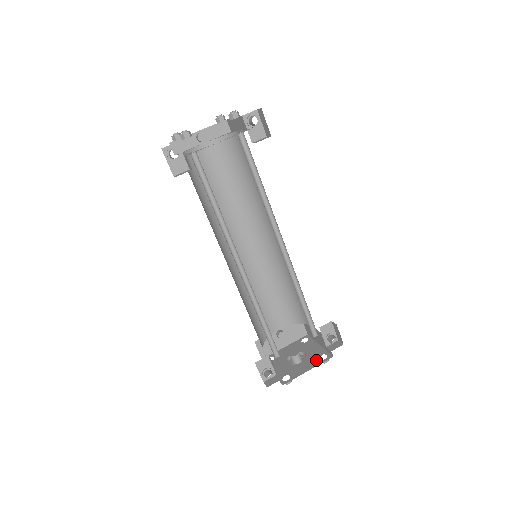
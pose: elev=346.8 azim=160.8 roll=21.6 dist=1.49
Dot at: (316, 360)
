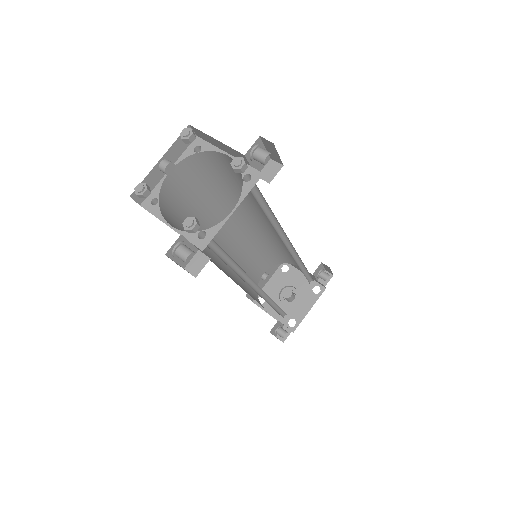
Dot at: (311, 295)
